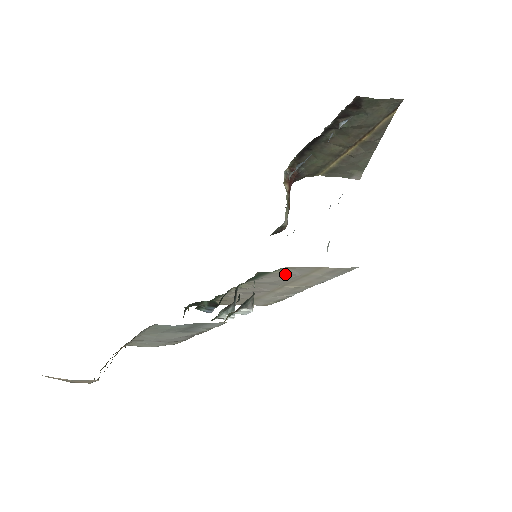
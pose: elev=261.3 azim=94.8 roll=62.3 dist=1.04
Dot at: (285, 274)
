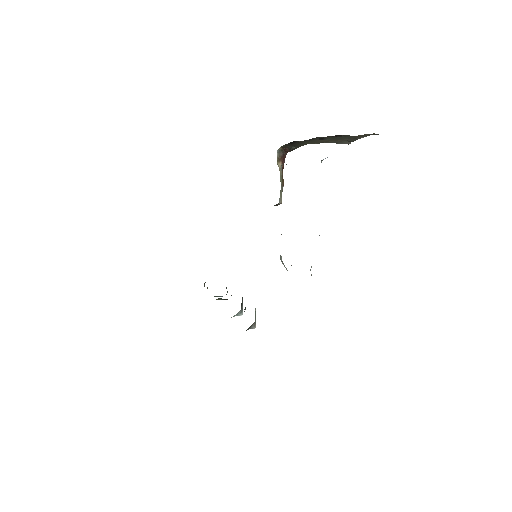
Dot at: occluded
